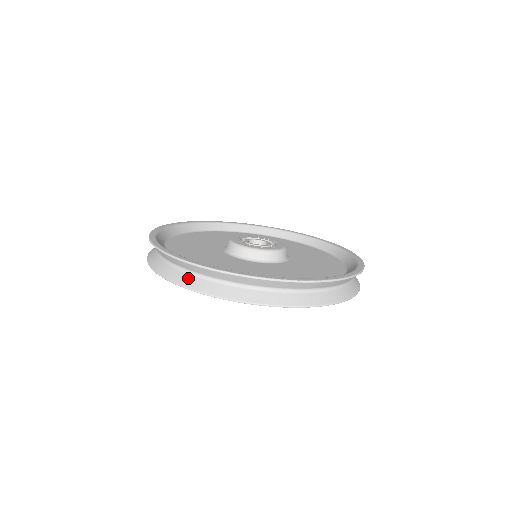
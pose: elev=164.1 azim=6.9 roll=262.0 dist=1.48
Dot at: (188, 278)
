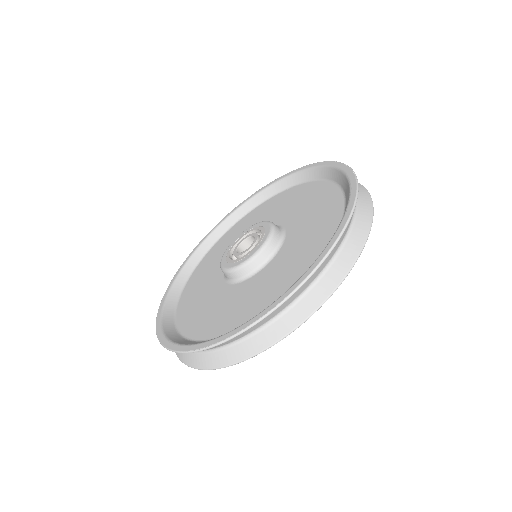
Dot at: (184, 354)
